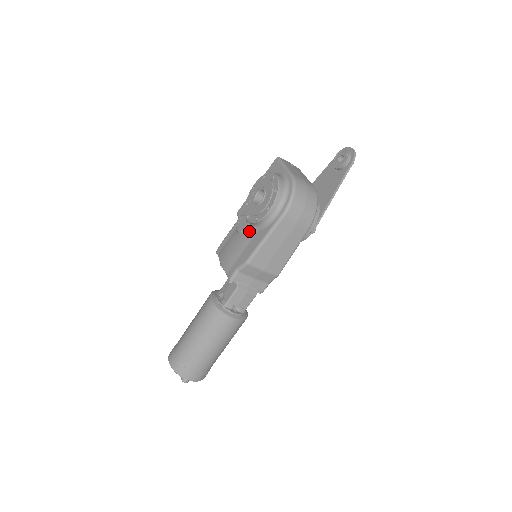
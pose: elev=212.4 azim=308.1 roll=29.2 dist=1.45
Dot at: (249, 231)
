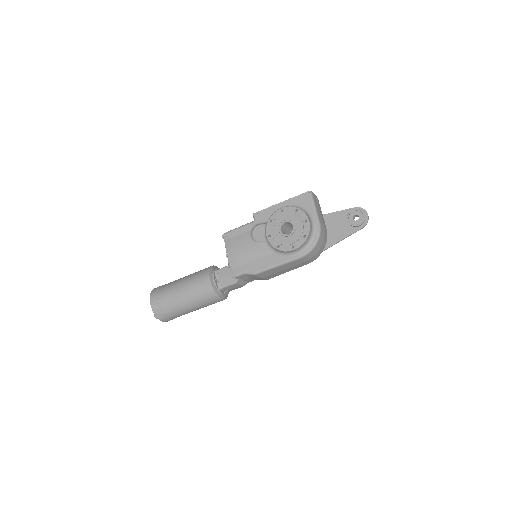
Dot at: (265, 247)
